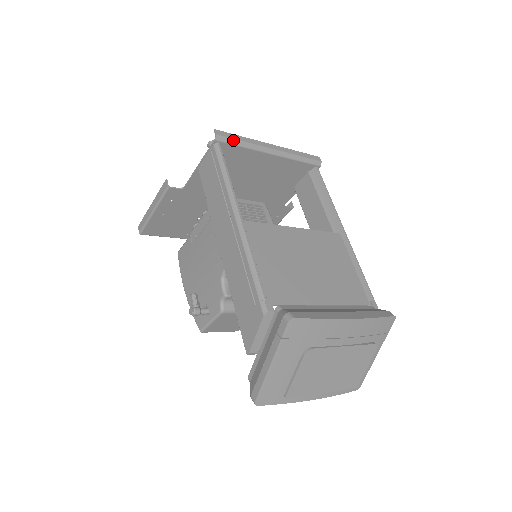
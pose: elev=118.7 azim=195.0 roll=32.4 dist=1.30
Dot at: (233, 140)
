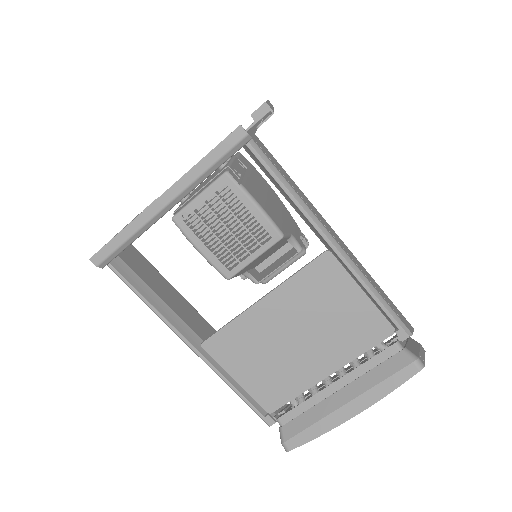
Dot at: (117, 250)
